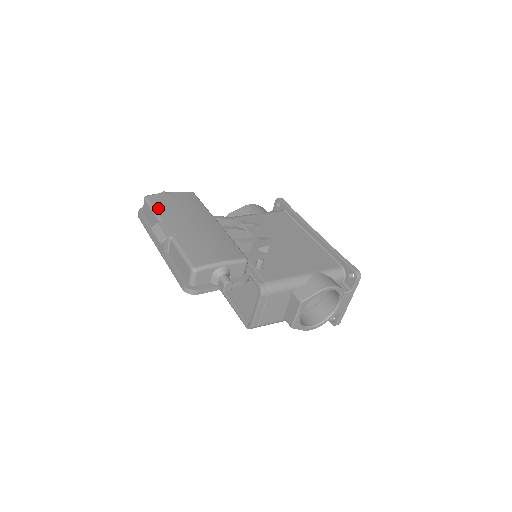
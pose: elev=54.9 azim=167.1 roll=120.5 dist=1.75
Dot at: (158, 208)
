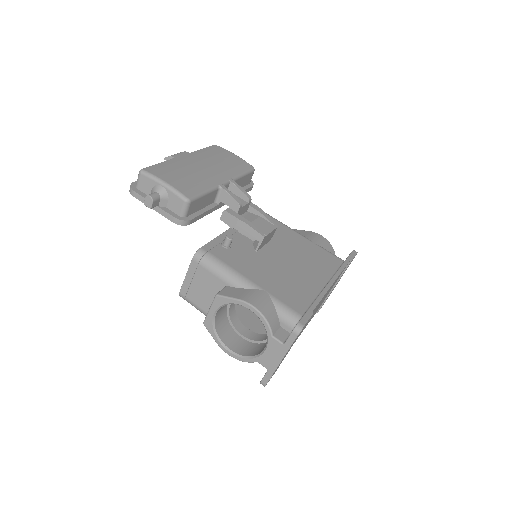
Dot at: (205, 150)
